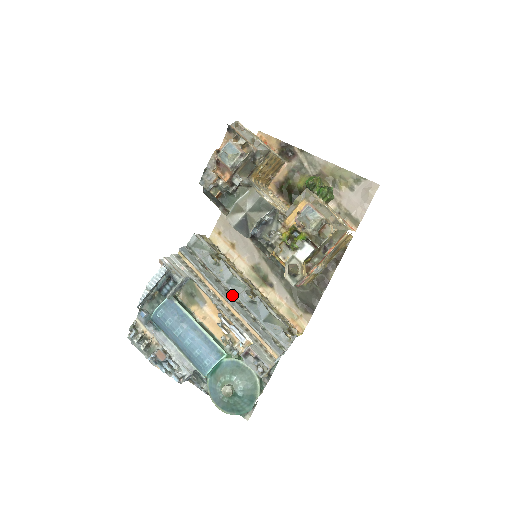
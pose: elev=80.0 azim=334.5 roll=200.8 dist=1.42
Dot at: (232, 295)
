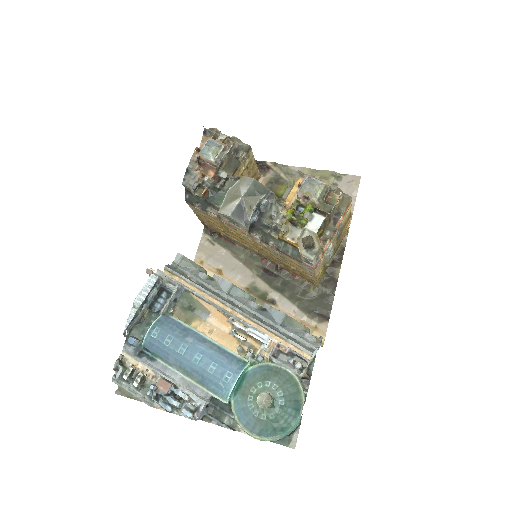
Dot at: (237, 305)
